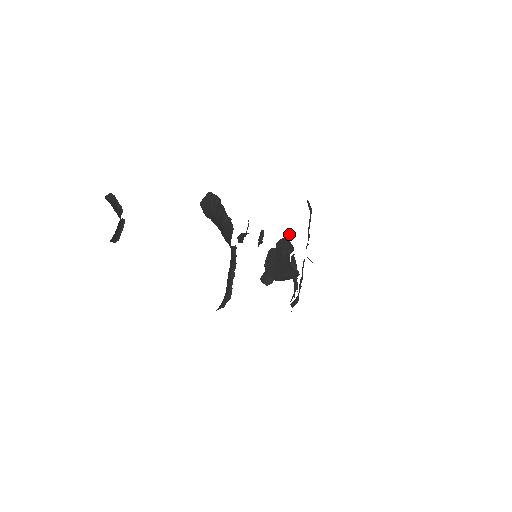
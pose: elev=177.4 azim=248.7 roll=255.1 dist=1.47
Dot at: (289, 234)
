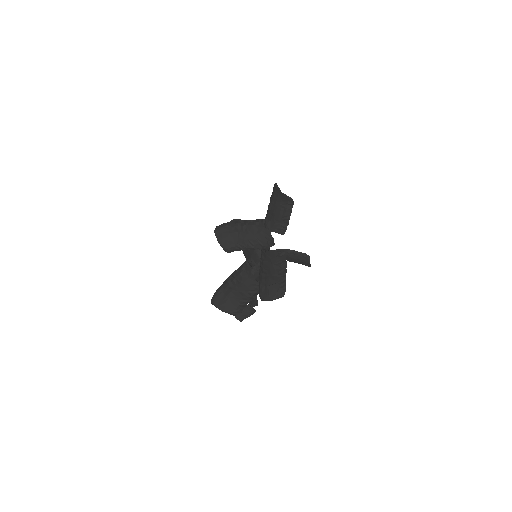
Dot at: (309, 256)
